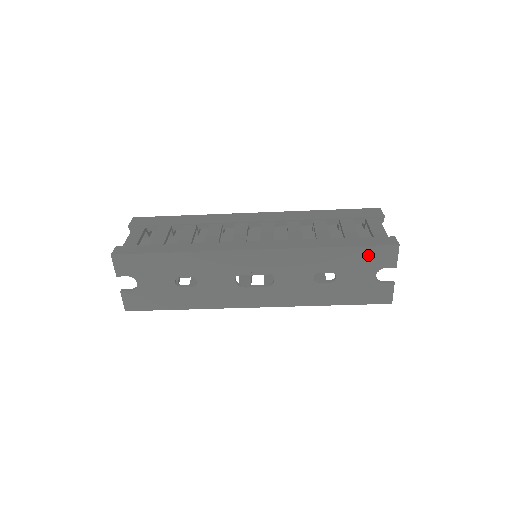
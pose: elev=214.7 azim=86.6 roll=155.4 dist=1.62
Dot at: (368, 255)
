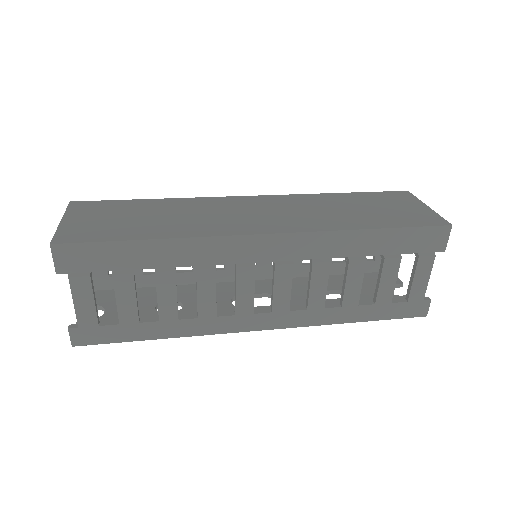
Dot at: occluded
